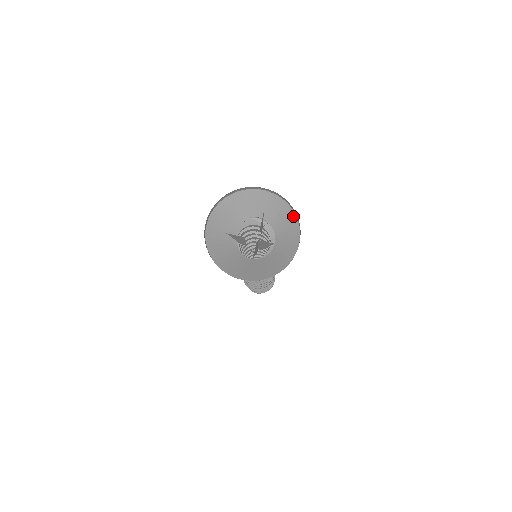
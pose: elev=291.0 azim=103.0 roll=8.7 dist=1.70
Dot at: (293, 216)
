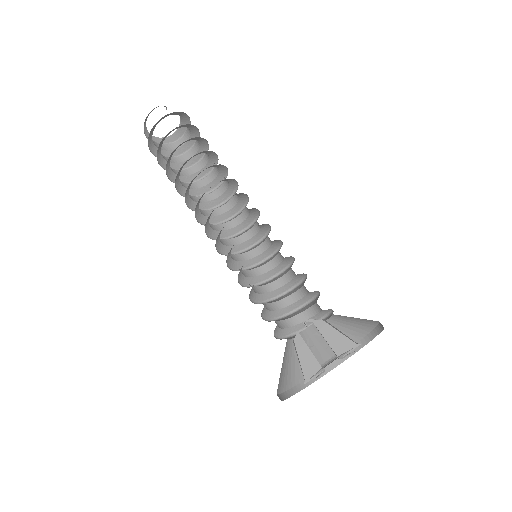
Dot at: occluded
